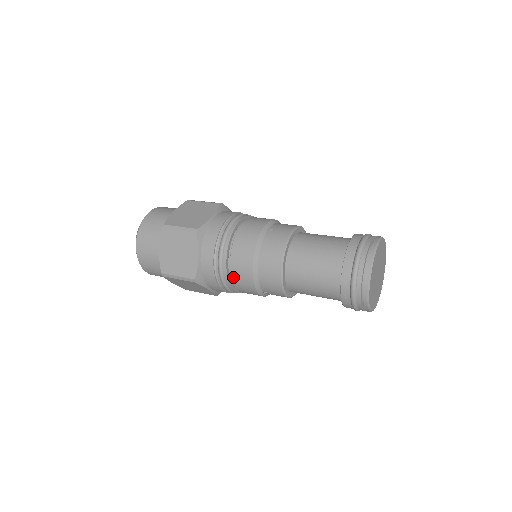
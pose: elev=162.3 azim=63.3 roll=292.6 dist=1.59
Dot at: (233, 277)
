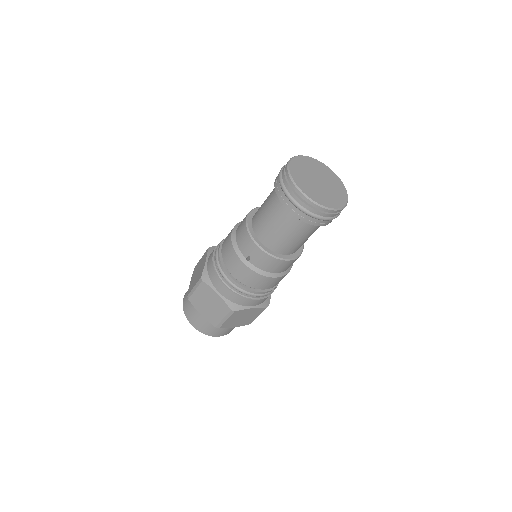
Dot at: (223, 257)
